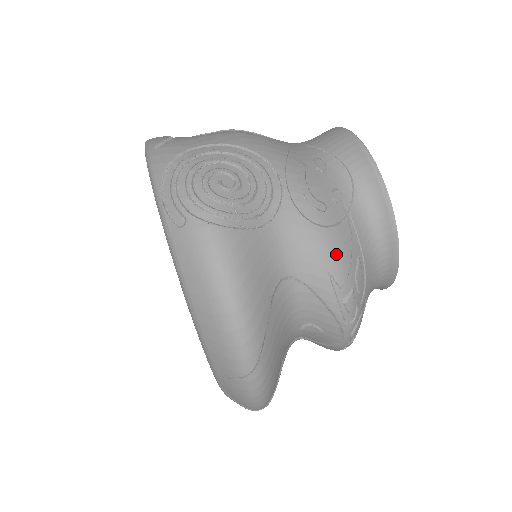
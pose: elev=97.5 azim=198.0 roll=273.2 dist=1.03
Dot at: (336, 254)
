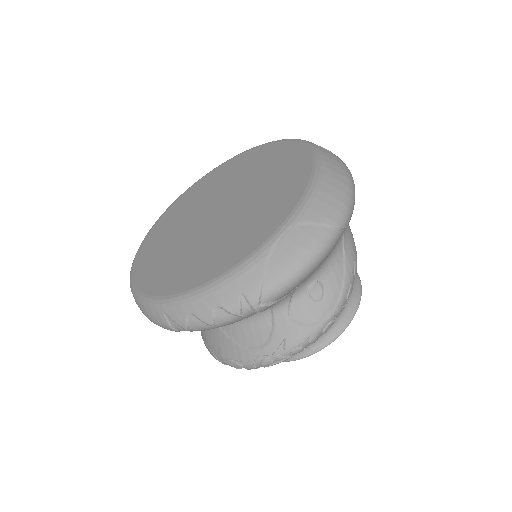
Dot at: occluded
